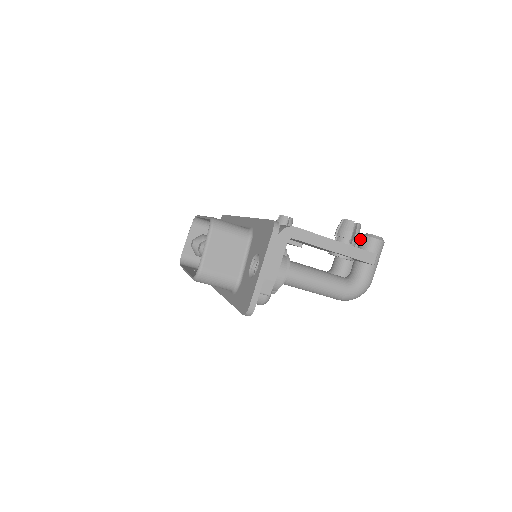
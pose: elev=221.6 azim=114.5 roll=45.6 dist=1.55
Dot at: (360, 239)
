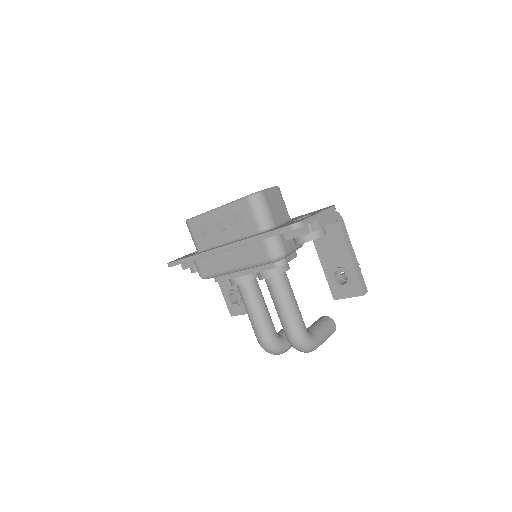
Dot at: occluded
